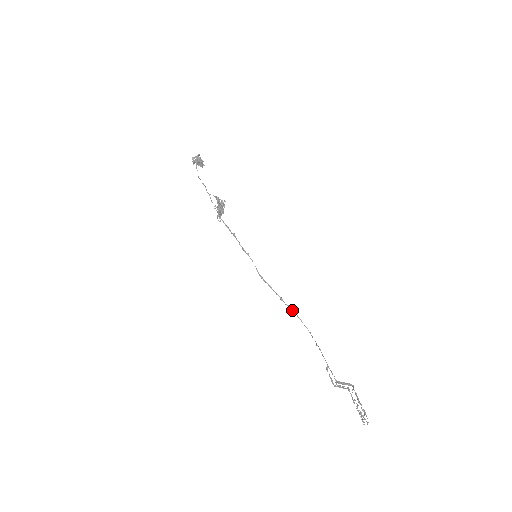
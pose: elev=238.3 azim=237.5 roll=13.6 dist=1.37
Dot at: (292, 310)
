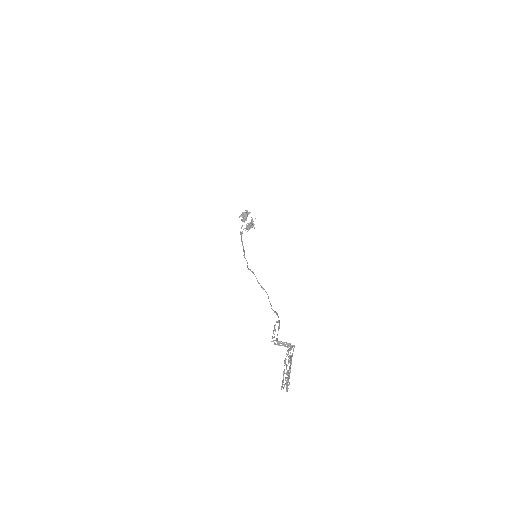
Dot at: (264, 289)
